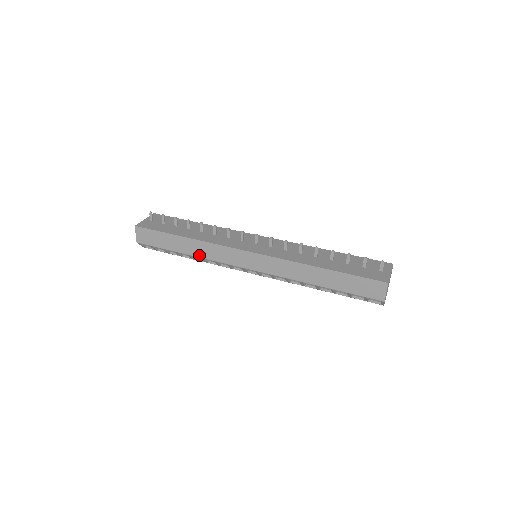
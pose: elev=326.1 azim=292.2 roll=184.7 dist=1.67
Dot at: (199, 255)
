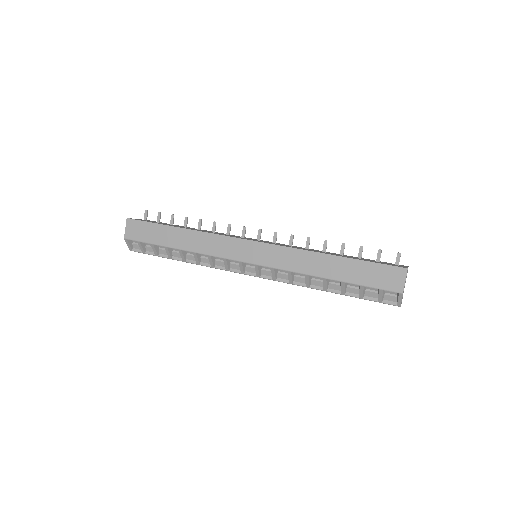
Dot at: (193, 249)
